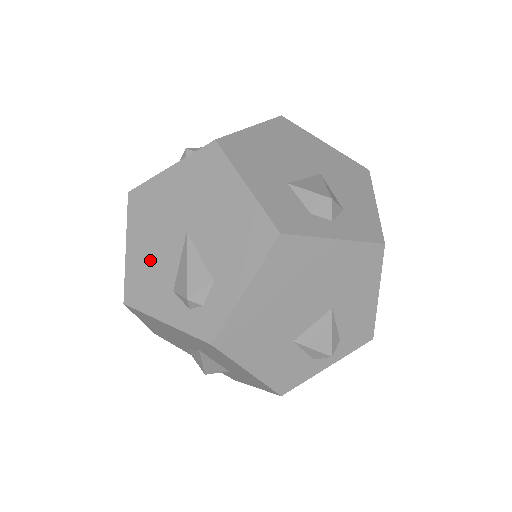
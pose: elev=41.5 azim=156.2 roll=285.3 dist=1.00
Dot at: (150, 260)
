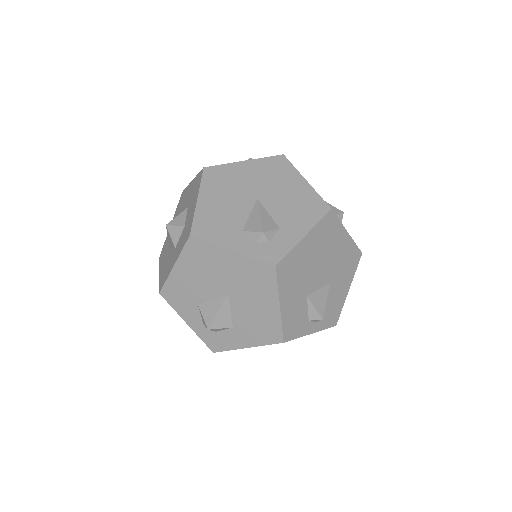
Dot at: (221, 210)
